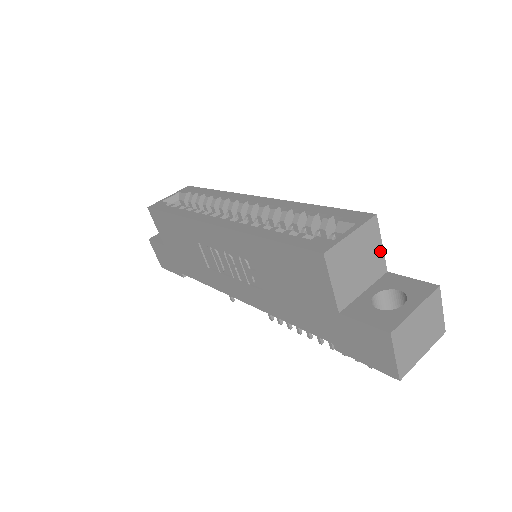
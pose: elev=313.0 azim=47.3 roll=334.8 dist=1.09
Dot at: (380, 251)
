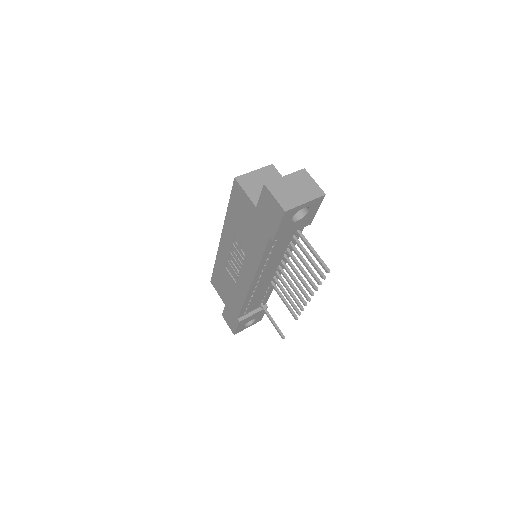
Dot at: occluded
